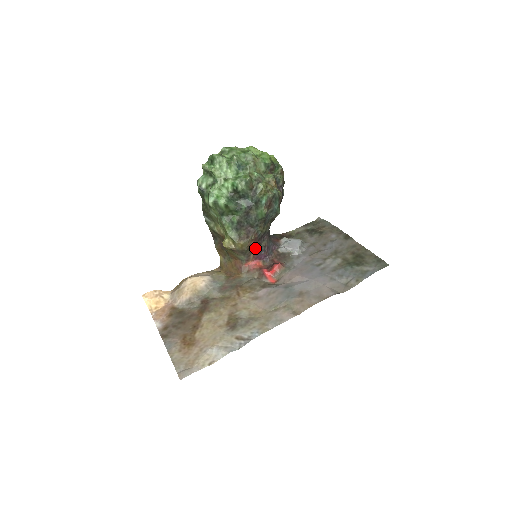
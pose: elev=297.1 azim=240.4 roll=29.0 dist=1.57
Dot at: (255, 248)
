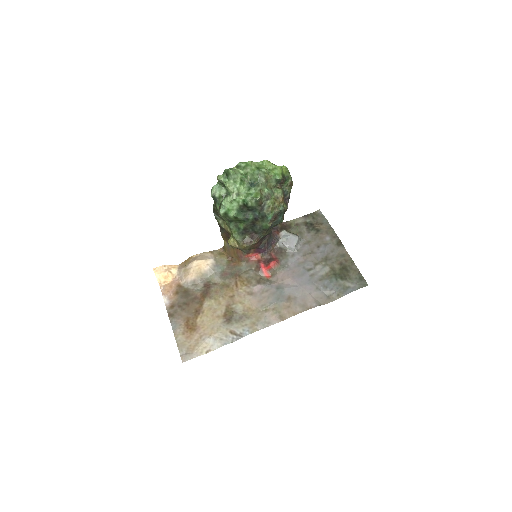
Dot at: (256, 246)
